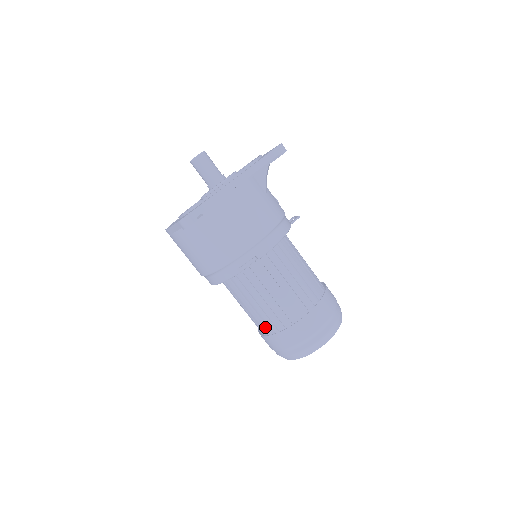
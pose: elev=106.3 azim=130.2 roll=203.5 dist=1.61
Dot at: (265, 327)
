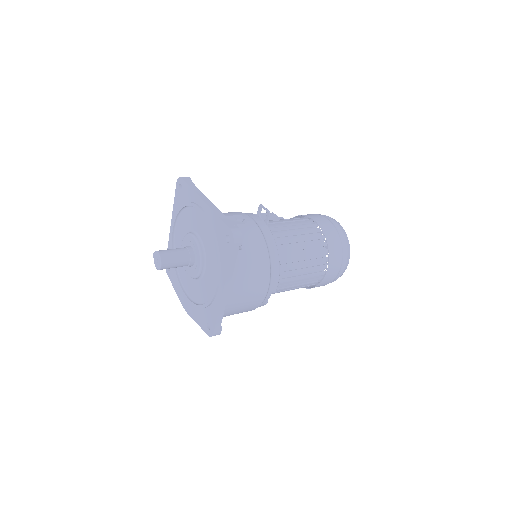
Dot at: occluded
